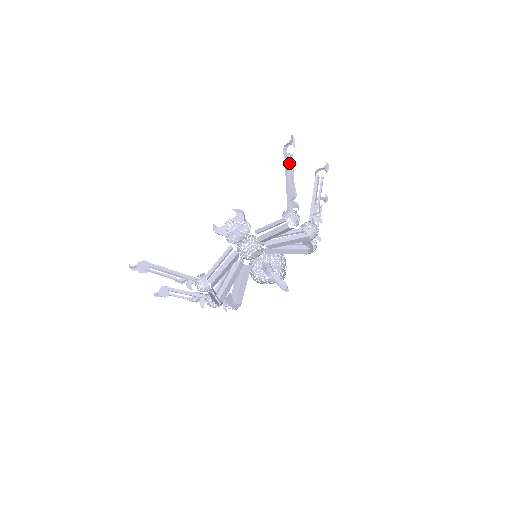
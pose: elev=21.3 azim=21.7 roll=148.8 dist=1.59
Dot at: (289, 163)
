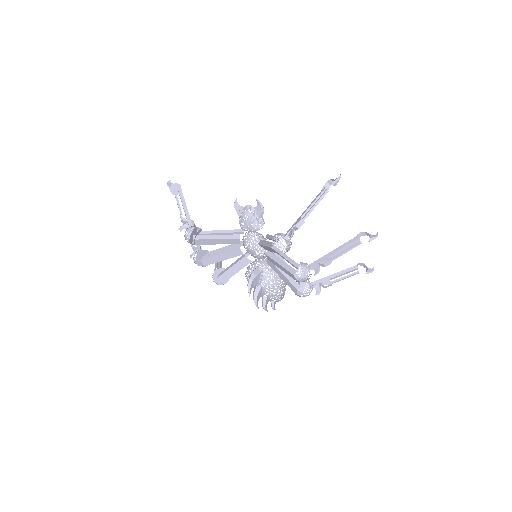
Dot at: (321, 197)
